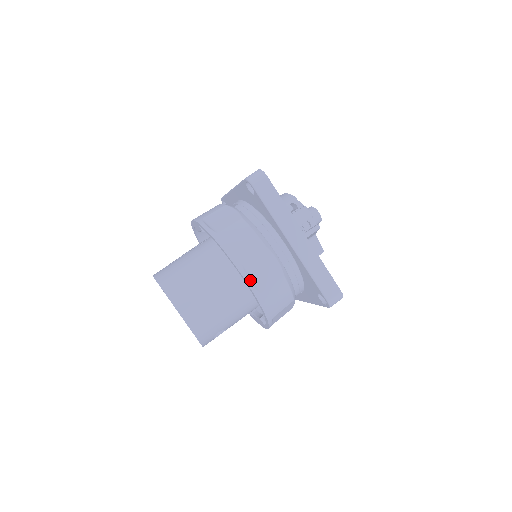
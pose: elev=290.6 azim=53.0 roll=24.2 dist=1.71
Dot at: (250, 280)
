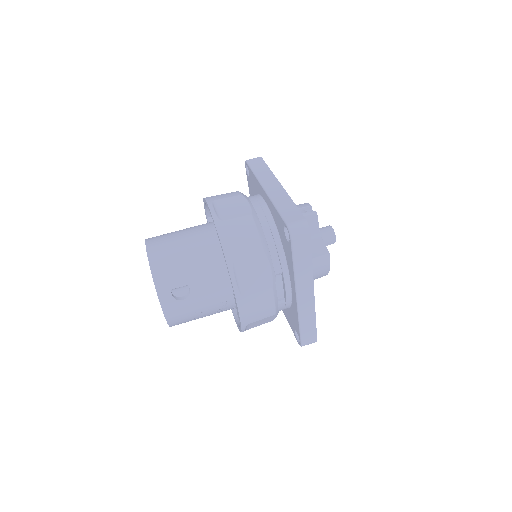
Dot at: (214, 210)
